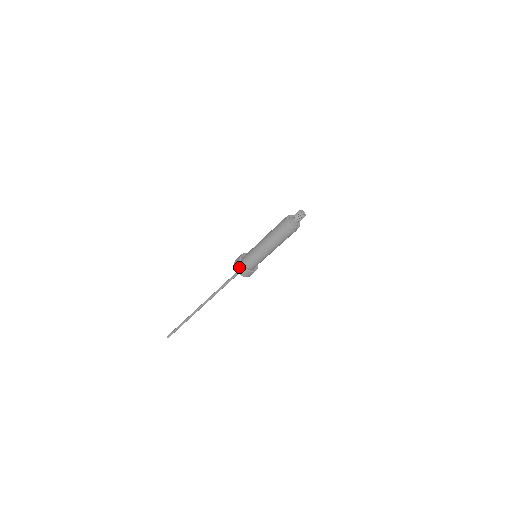
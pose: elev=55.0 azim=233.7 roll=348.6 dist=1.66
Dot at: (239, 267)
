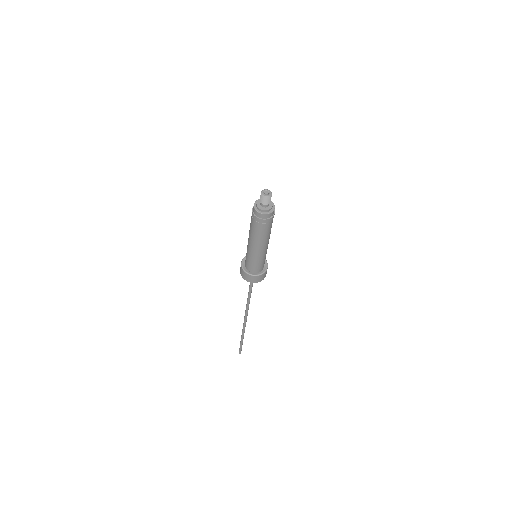
Dot at: (243, 275)
